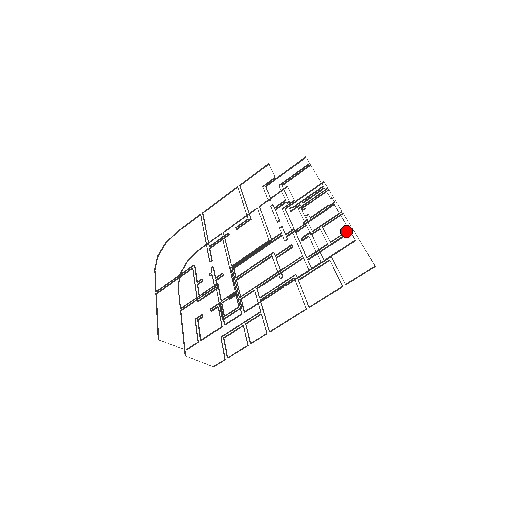
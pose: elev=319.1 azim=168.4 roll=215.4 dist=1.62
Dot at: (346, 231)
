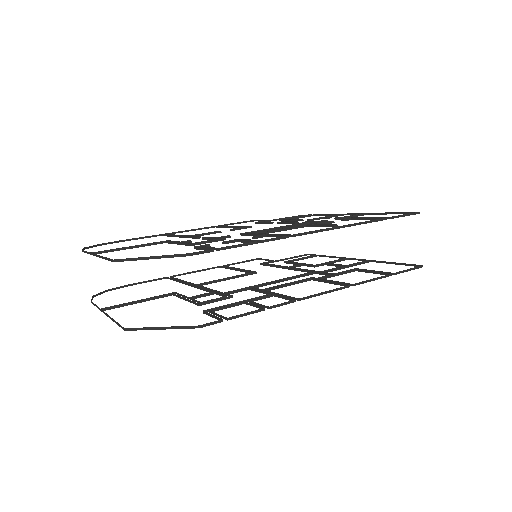
Dot at: (363, 261)
